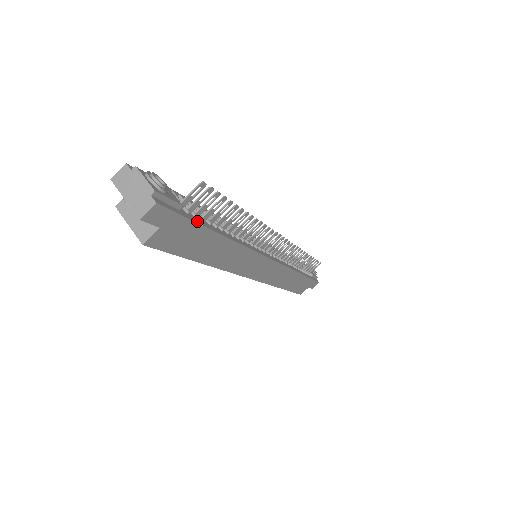
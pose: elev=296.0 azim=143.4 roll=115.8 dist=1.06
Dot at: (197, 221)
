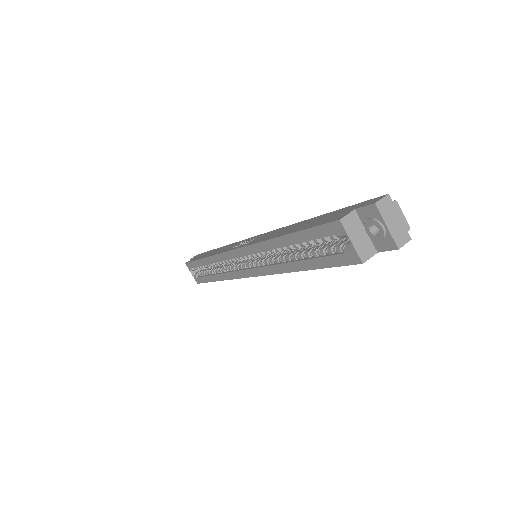
Dot at: occluded
